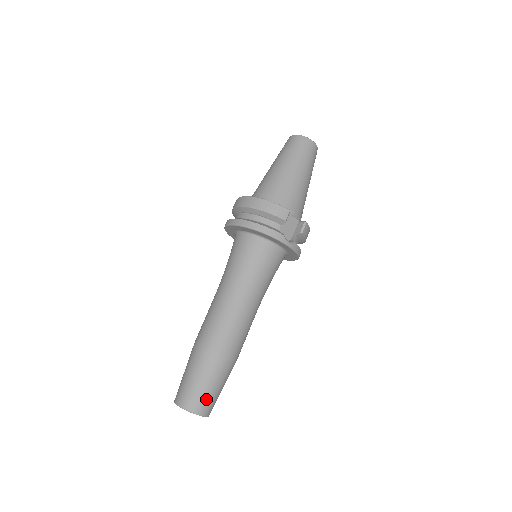
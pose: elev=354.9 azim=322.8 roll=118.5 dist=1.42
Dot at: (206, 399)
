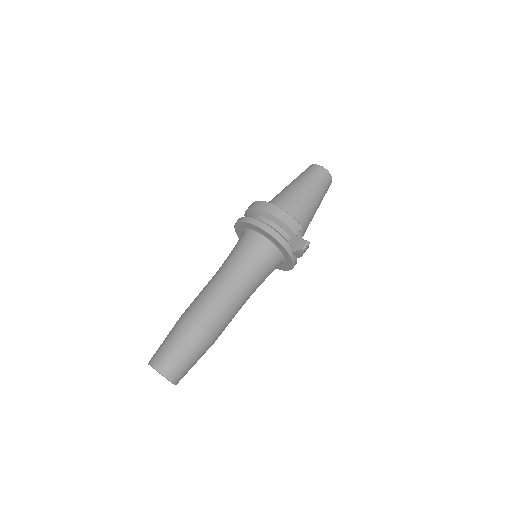
Dot at: (182, 369)
